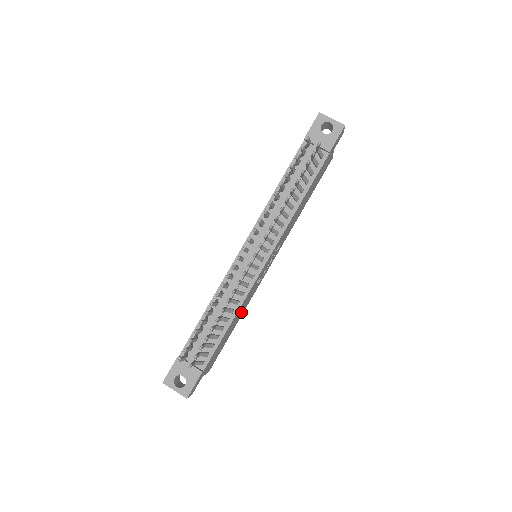
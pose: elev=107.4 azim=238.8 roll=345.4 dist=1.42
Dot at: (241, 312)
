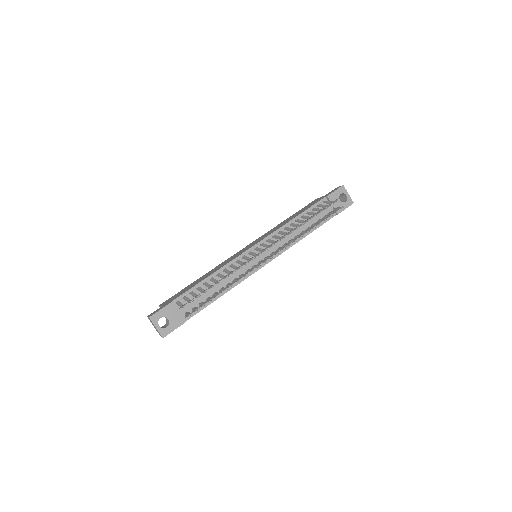
Dot at: occluded
